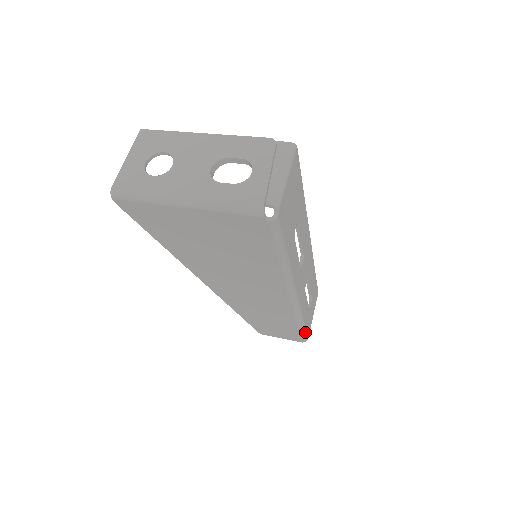
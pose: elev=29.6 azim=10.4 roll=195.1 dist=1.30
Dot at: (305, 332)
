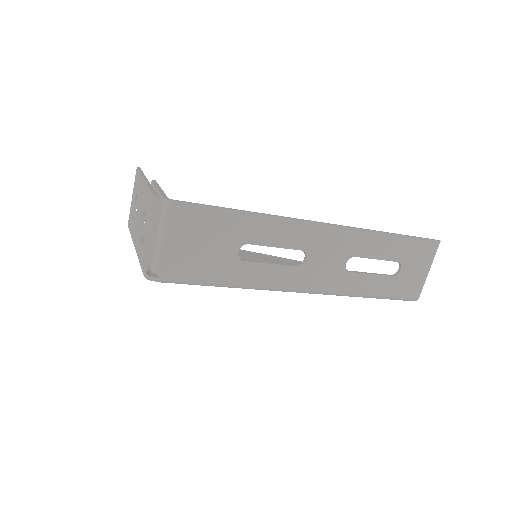
Dot at: (396, 298)
